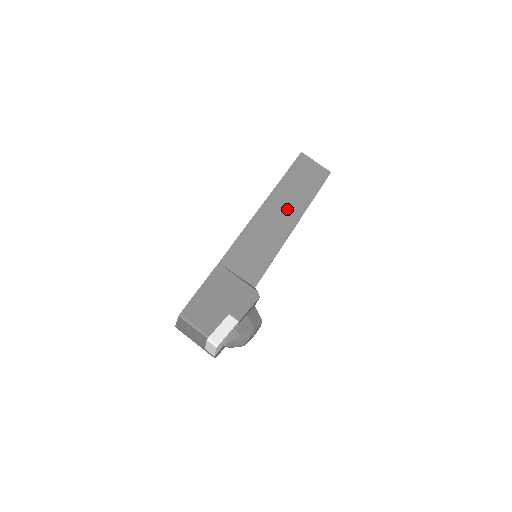
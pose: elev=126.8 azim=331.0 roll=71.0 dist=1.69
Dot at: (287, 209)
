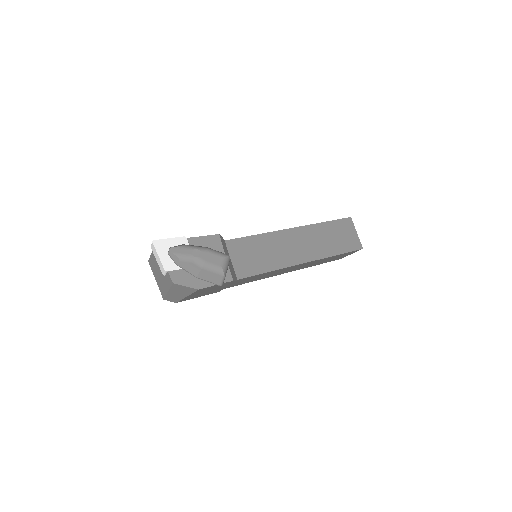
Dot at: occluded
